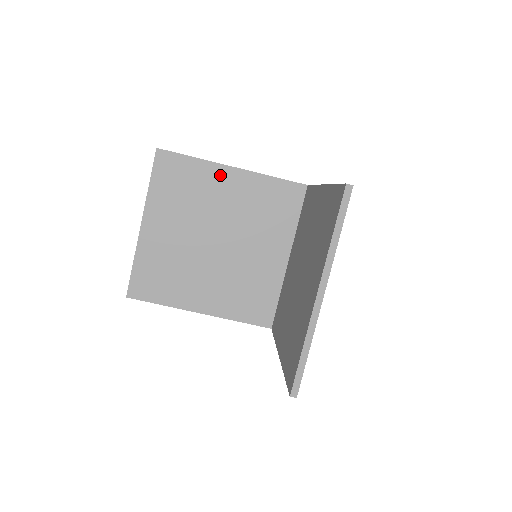
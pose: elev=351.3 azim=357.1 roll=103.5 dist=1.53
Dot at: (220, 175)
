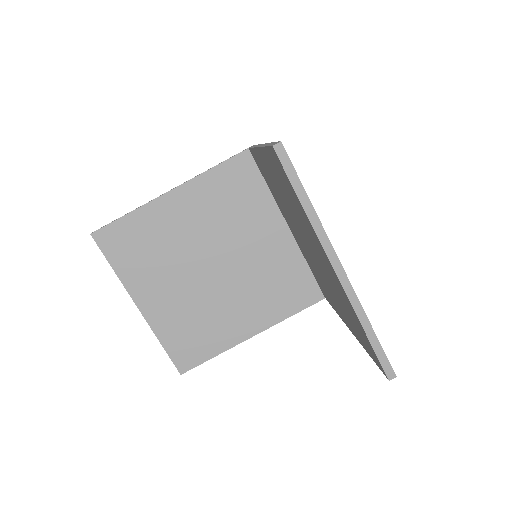
Dot at: (164, 209)
